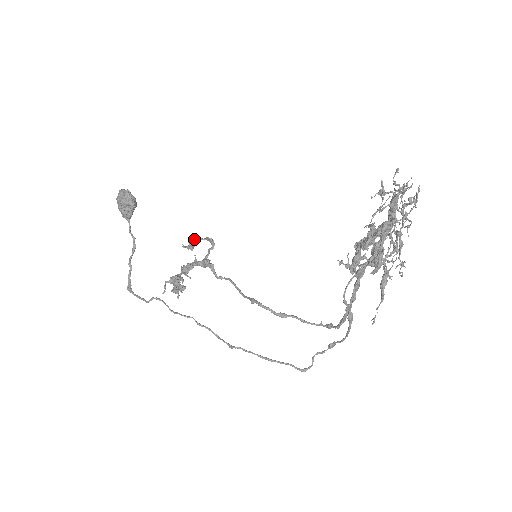
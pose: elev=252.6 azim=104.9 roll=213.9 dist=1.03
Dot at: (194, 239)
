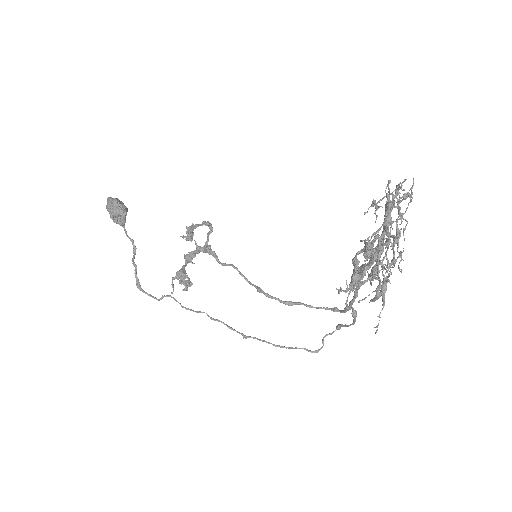
Dot at: (191, 230)
